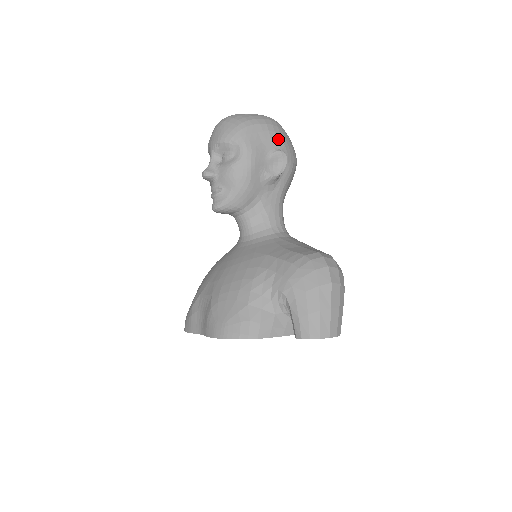
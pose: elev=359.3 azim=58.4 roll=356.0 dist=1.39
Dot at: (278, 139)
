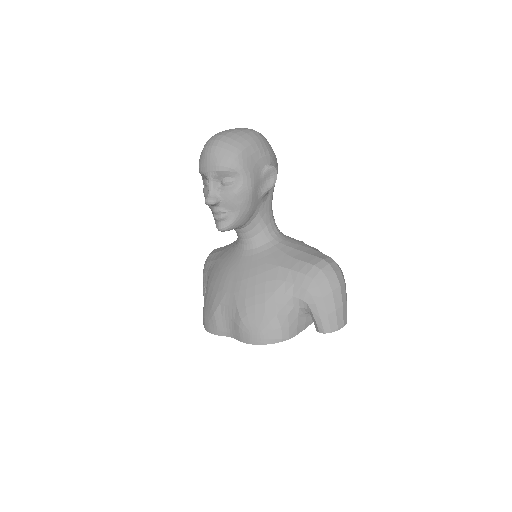
Dot at: (267, 155)
